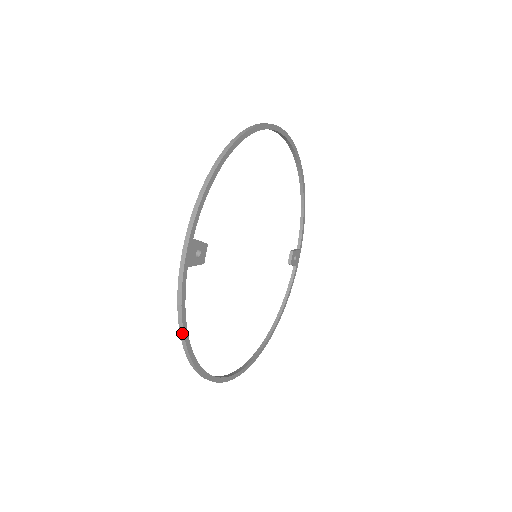
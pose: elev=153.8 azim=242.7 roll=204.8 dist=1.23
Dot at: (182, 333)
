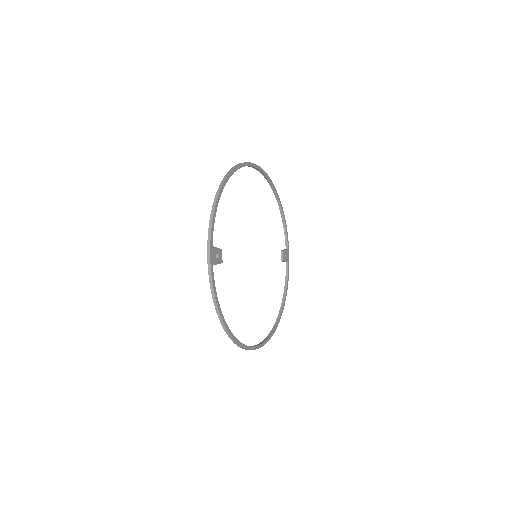
Dot at: (218, 311)
